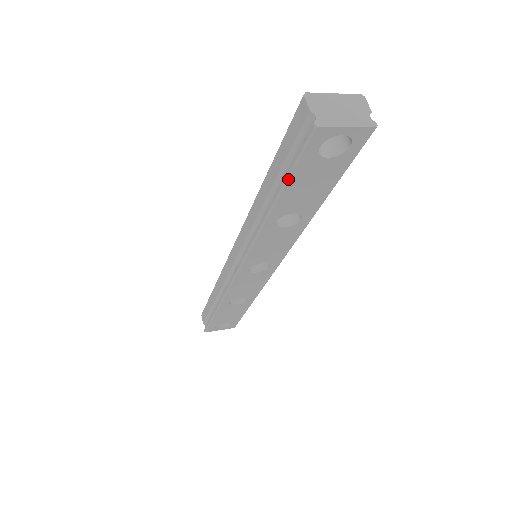
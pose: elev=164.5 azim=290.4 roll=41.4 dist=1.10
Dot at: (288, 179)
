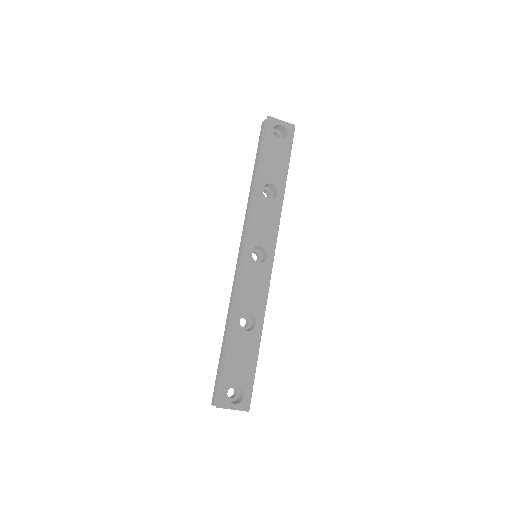
Dot at: (263, 149)
